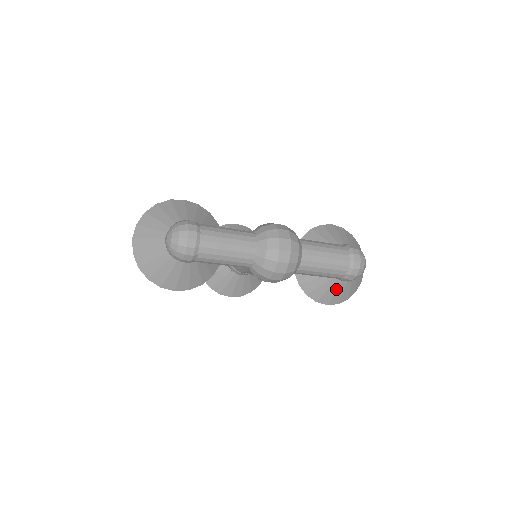
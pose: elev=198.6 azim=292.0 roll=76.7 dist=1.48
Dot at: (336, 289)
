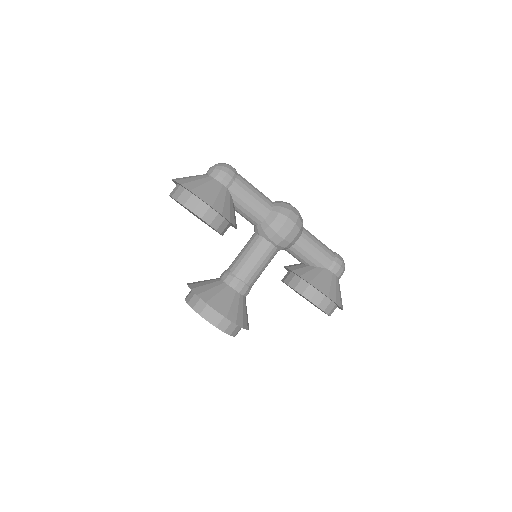
Dot at: (330, 281)
